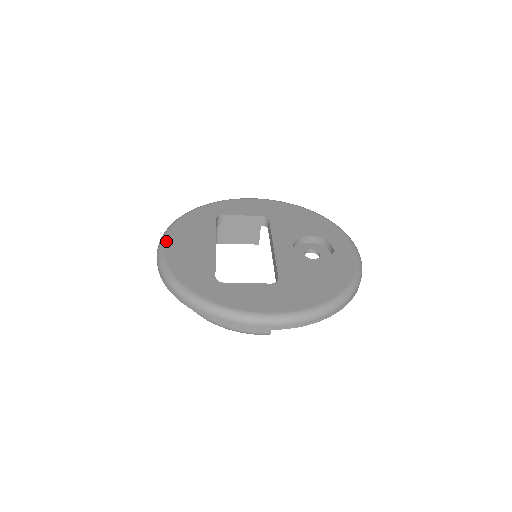
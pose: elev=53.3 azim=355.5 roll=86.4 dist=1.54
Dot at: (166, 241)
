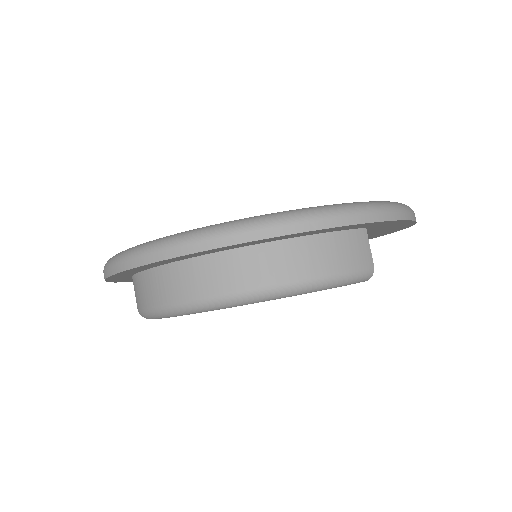
Dot at: occluded
